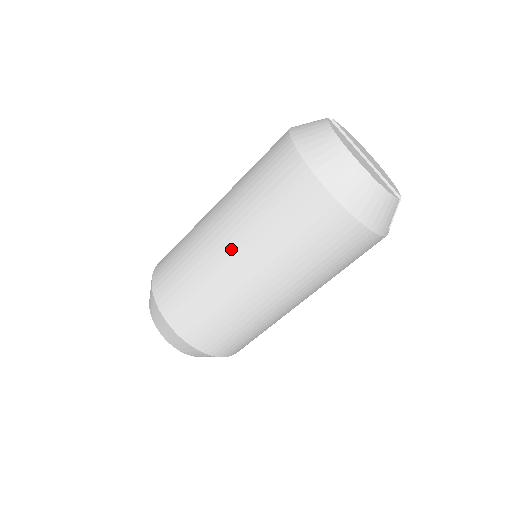
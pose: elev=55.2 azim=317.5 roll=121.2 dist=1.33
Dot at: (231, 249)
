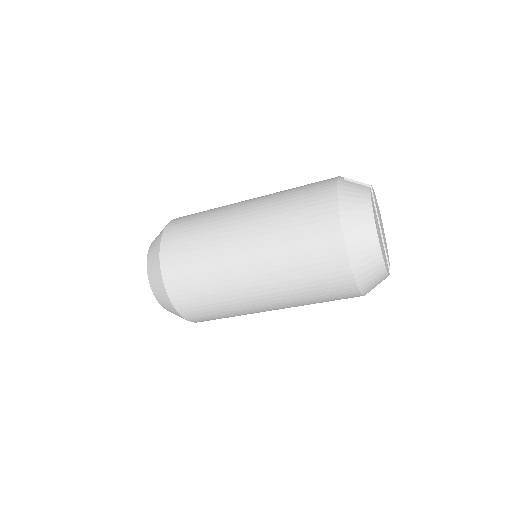
Dot at: (248, 258)
